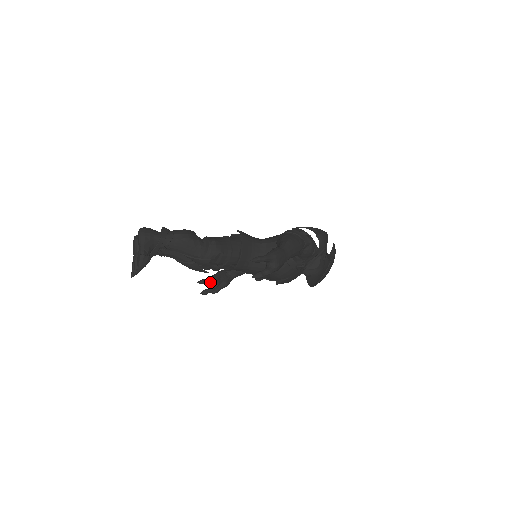
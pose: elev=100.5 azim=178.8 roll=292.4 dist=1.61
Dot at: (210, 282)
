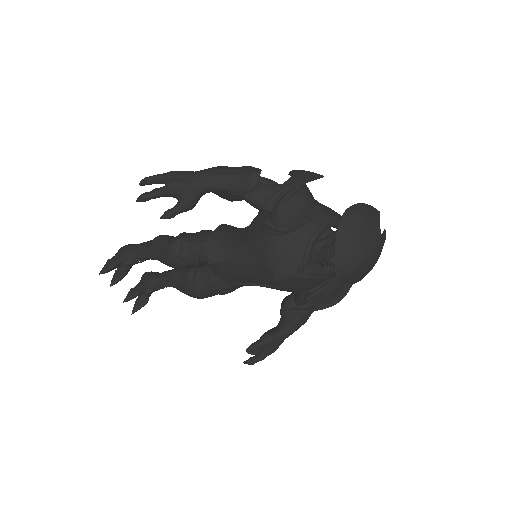
Dot at: occluded
